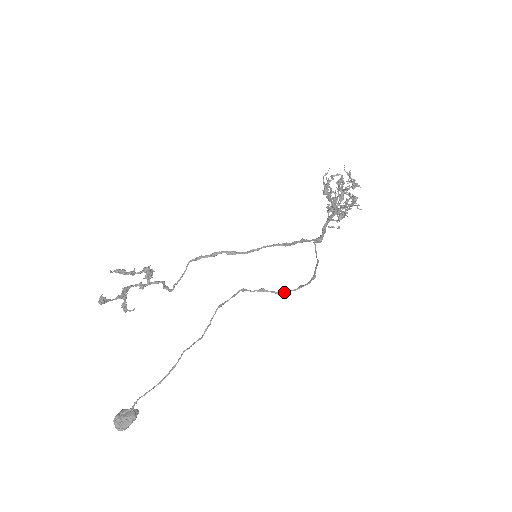
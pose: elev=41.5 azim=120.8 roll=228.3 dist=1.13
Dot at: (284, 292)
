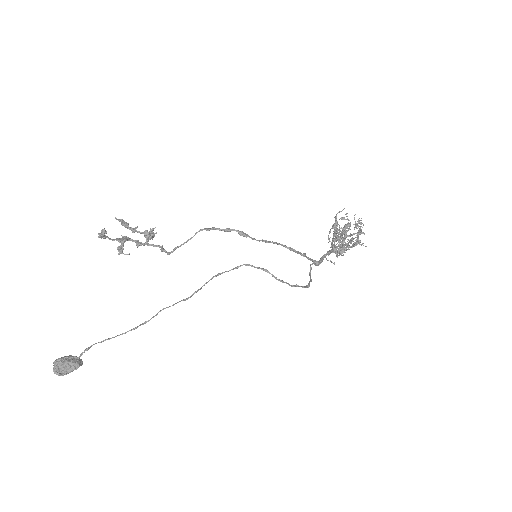
Dot at: (283, 281)
